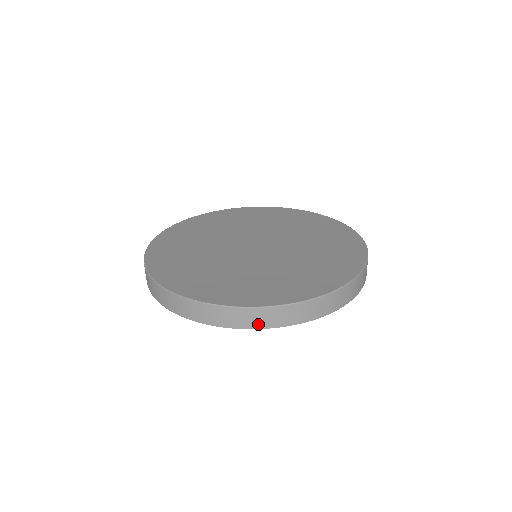
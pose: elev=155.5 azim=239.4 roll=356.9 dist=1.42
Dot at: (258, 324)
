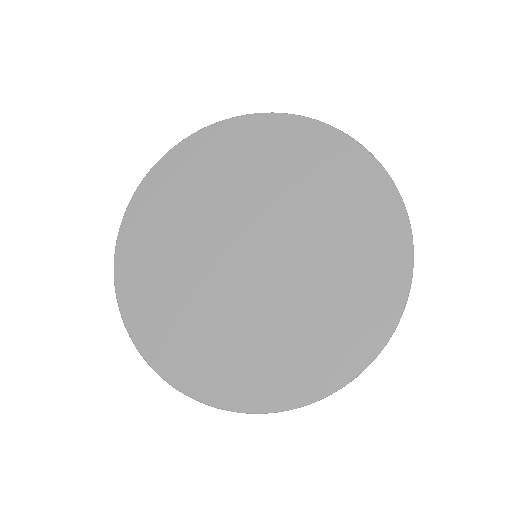
Dot at: occluded
